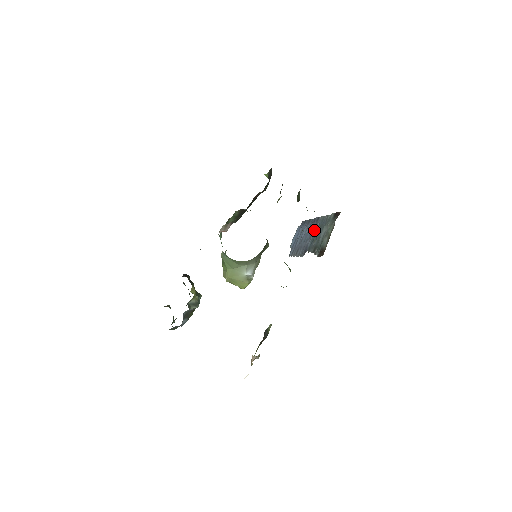
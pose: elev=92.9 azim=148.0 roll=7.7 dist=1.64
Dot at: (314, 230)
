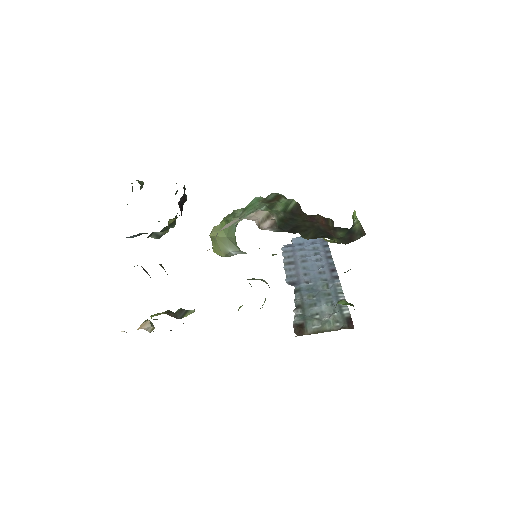
Dot at: (322, 282)
